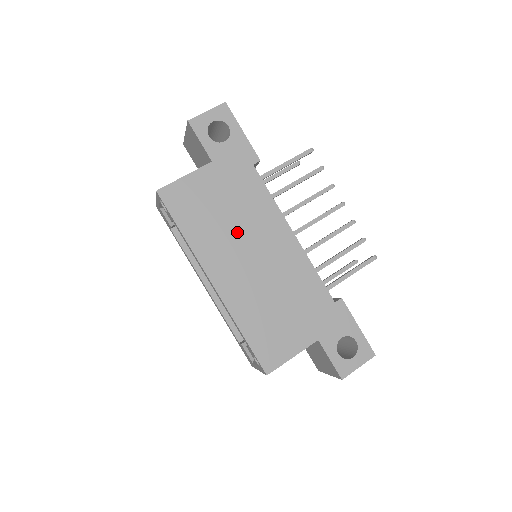
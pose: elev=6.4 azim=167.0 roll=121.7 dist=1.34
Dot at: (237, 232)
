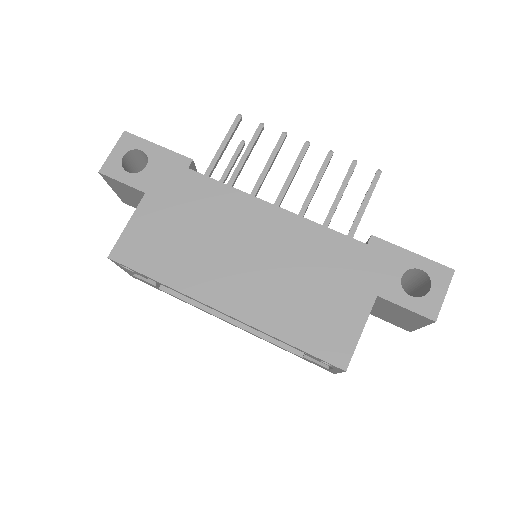
Dot at: (214, 243)
